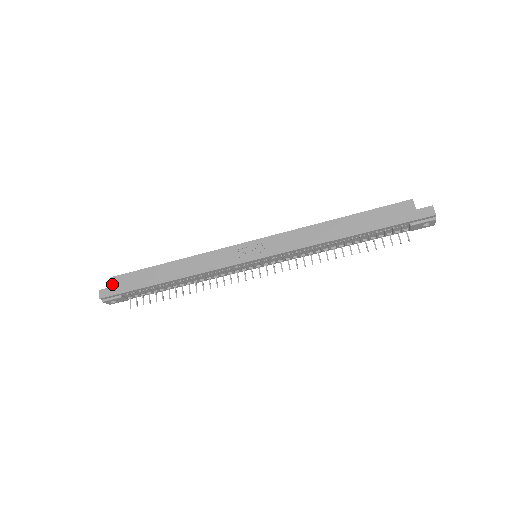
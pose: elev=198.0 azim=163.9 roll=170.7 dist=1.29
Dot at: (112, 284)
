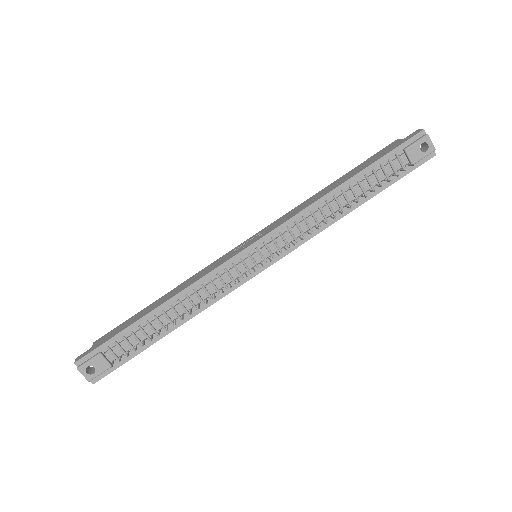
Dot at: (93, 345)
